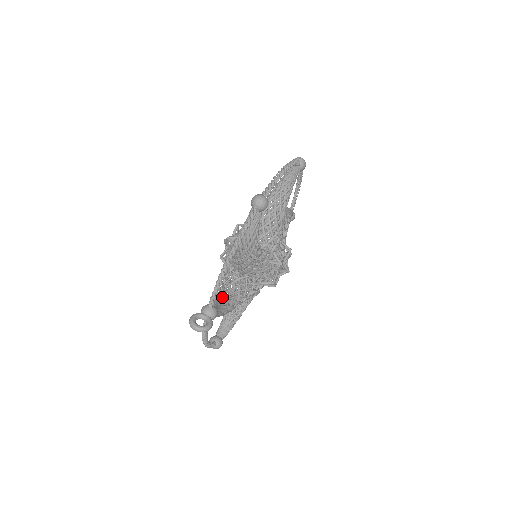
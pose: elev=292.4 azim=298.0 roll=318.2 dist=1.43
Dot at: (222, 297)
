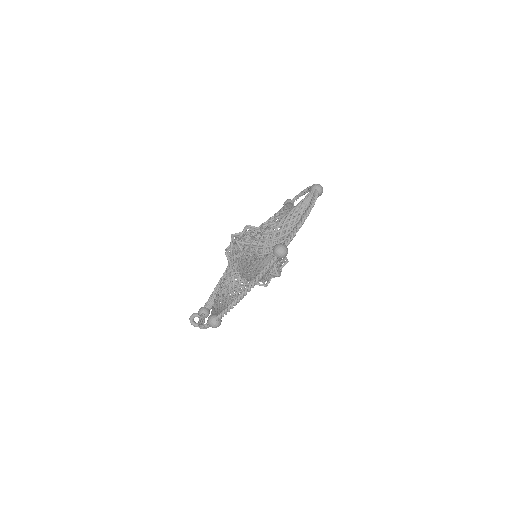
Dot at: occluded
